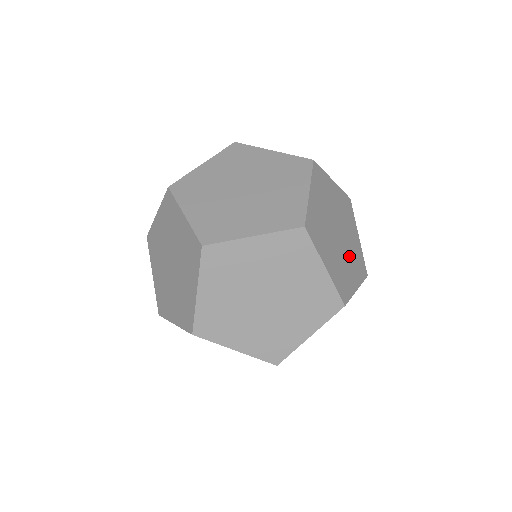
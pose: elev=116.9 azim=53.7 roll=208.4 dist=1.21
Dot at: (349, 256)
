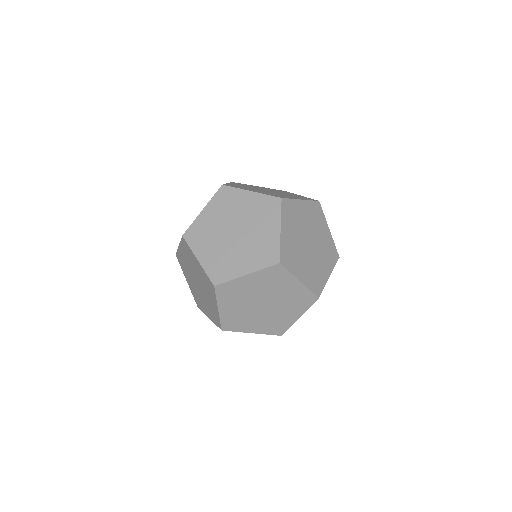
Dot at: occluded
